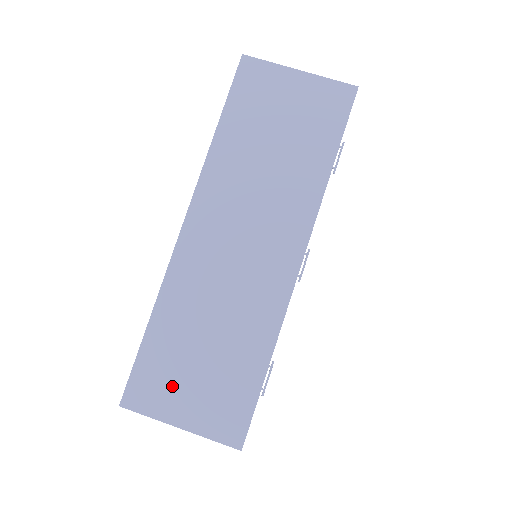
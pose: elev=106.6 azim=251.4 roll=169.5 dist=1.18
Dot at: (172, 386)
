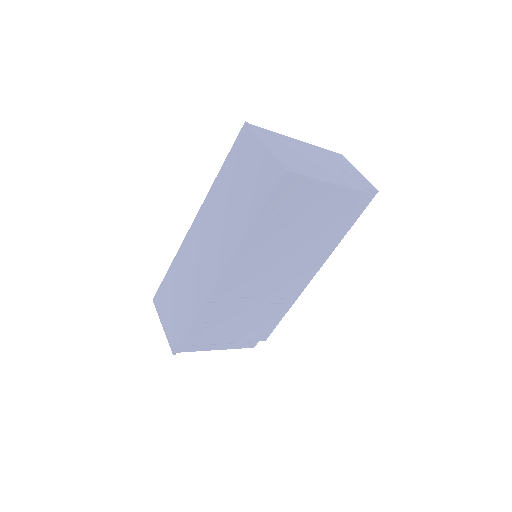
Dot at: (166, 304)
